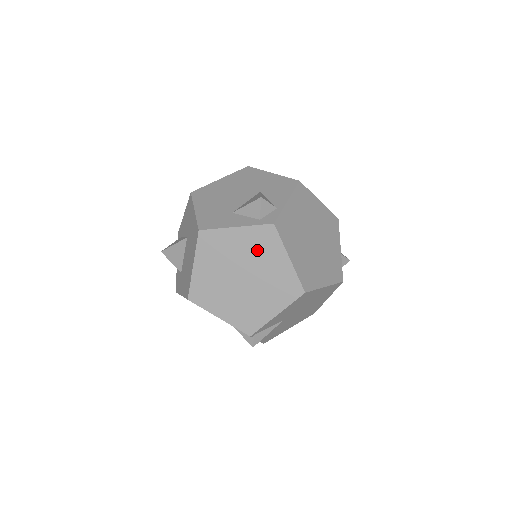
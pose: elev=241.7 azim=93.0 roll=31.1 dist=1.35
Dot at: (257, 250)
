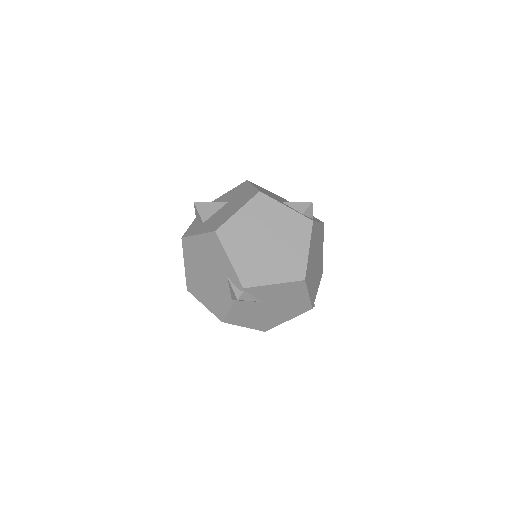
Dot at: (291, 230)
